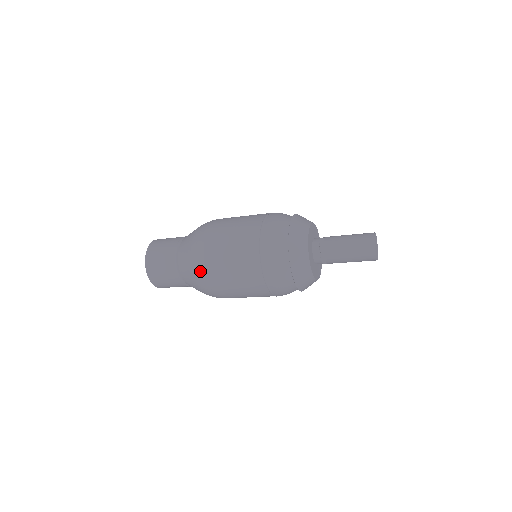
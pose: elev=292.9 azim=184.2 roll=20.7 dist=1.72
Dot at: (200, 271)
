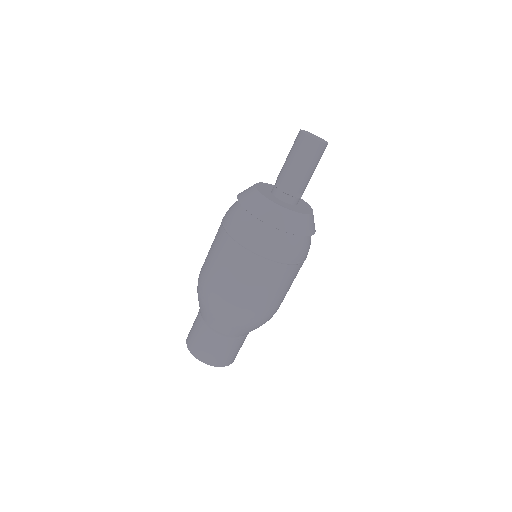
Dot at: (238, 318)
